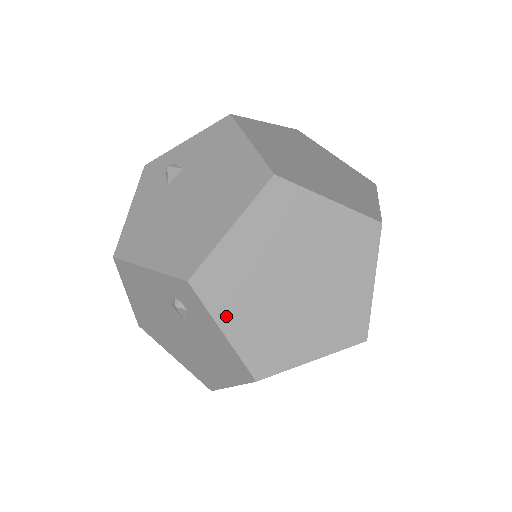
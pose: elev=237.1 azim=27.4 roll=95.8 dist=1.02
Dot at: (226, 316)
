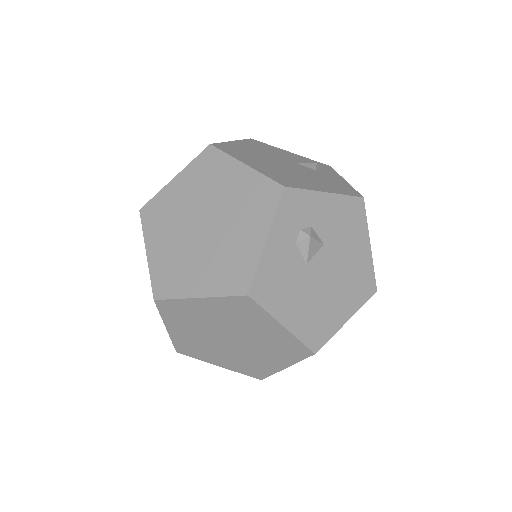
Dot at: (211, 360)
